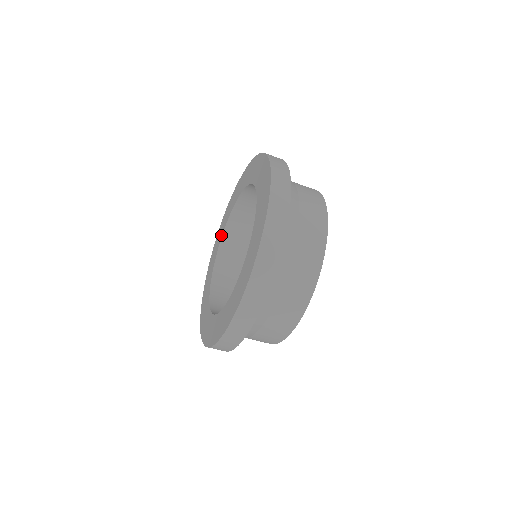
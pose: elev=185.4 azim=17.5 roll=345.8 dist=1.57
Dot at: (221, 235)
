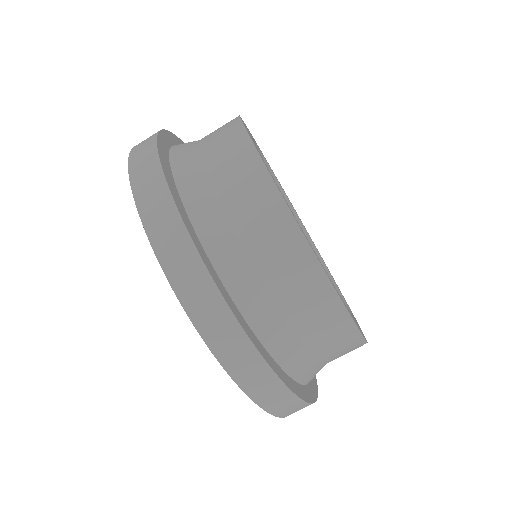
Dot at: occluded
